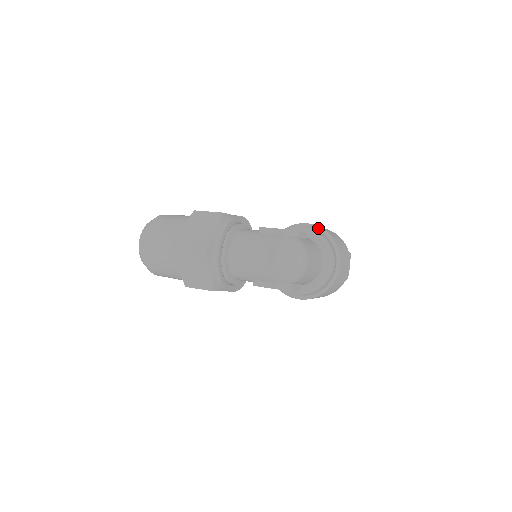
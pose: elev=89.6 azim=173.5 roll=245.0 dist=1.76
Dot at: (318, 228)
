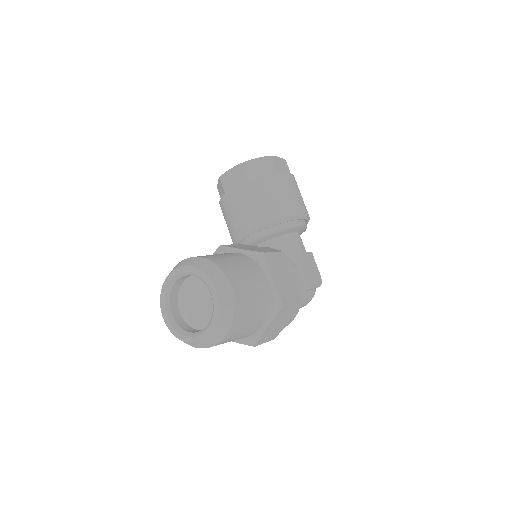
Dot at: occluded
